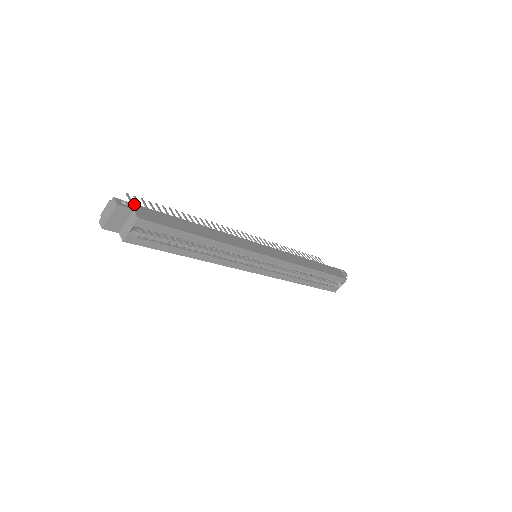
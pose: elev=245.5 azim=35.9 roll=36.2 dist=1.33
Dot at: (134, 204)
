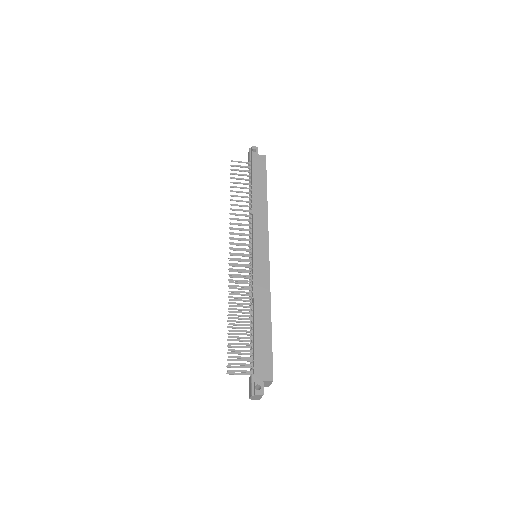
Dot at: (255, 377)
